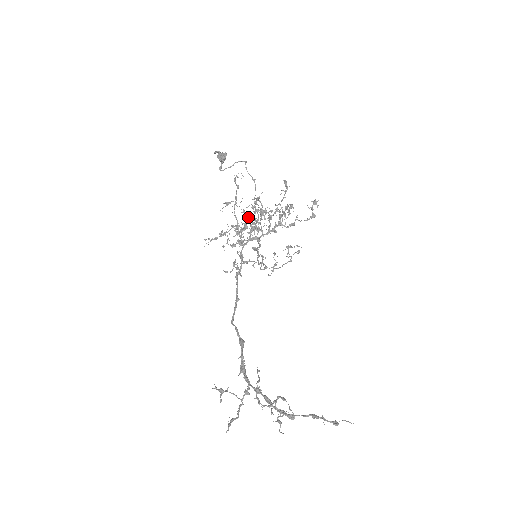
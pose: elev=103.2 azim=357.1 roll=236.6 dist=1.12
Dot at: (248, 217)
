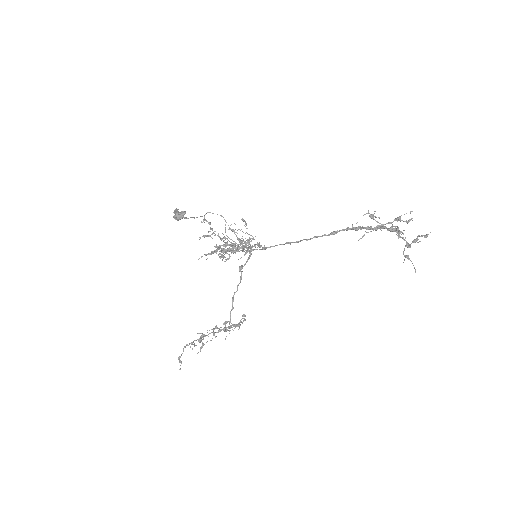
Dot at: occluded
